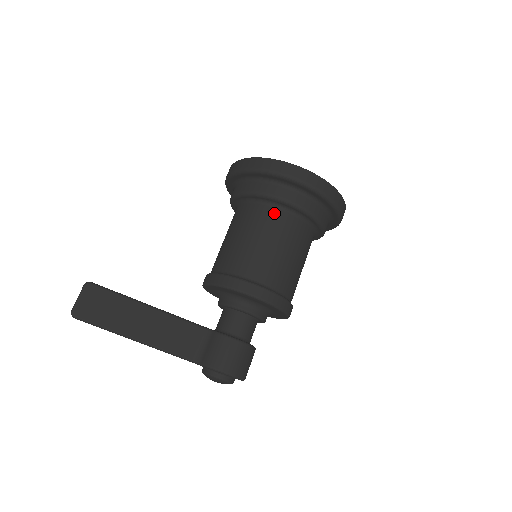
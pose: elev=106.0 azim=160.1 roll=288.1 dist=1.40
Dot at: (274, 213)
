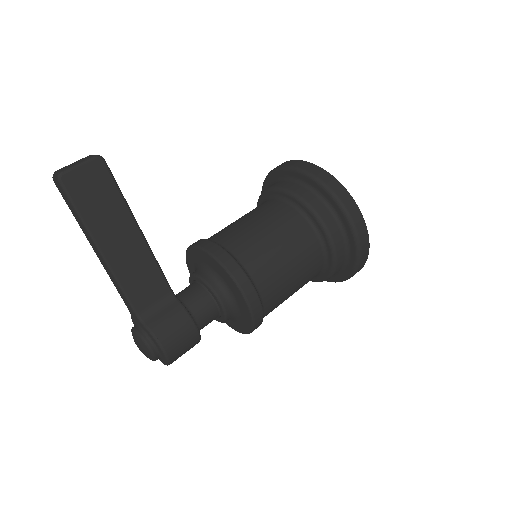
Dot at: (311, 236)
